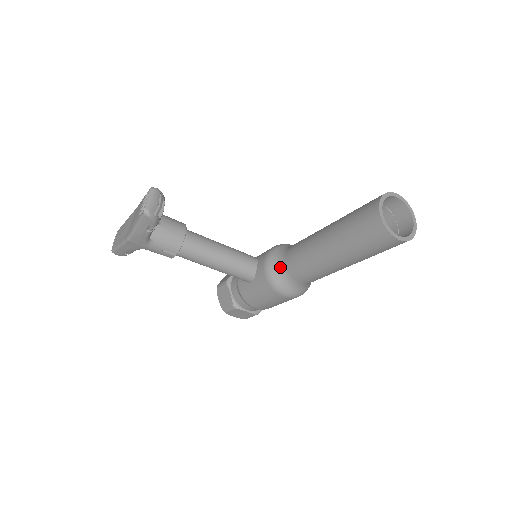
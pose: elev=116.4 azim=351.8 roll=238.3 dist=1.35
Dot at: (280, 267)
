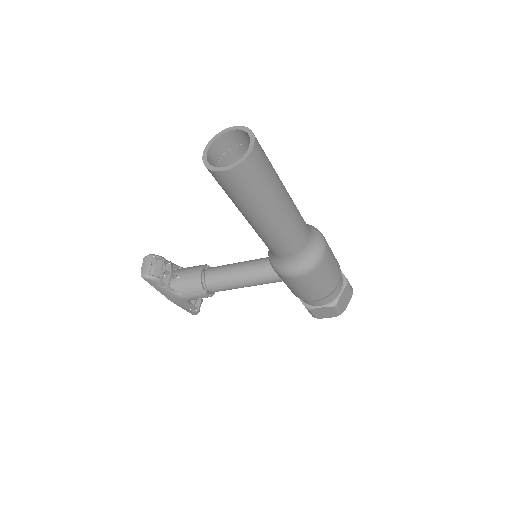
Dot at: (271, 253)
